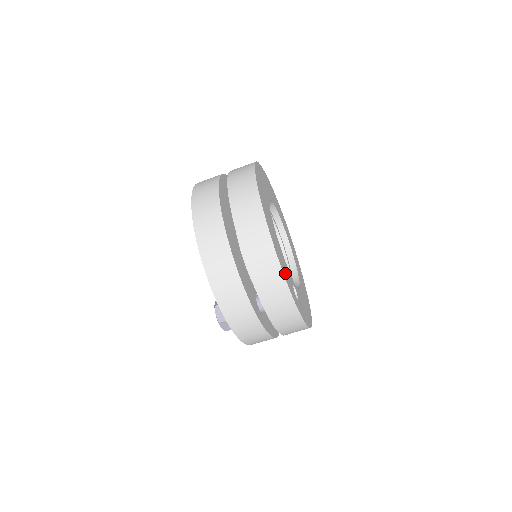
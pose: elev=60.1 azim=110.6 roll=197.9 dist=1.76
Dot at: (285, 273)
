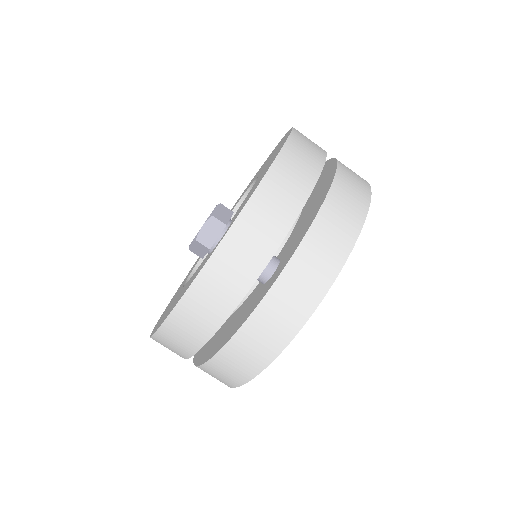
Dot at: occluded
